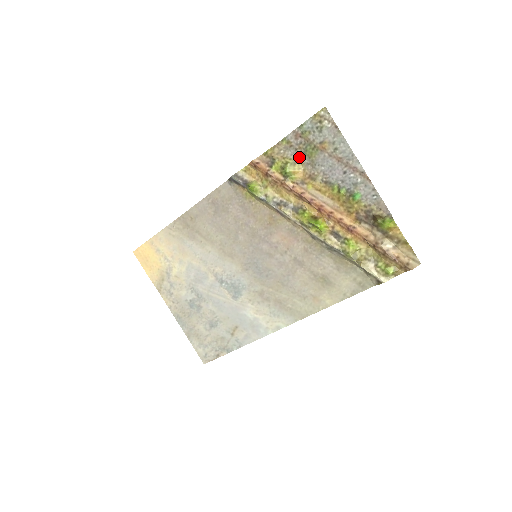
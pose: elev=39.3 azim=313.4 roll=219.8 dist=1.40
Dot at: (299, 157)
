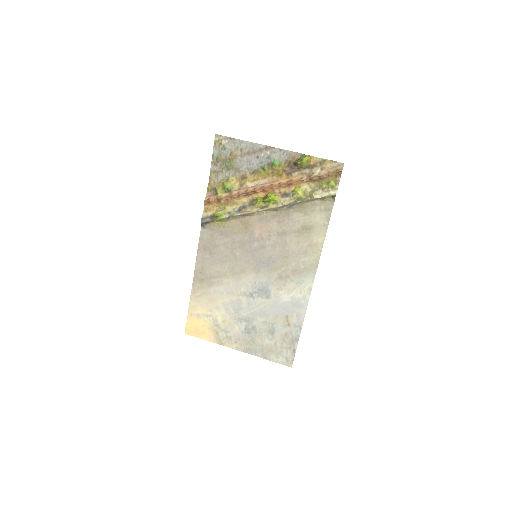
Dot at: (227, 174)
